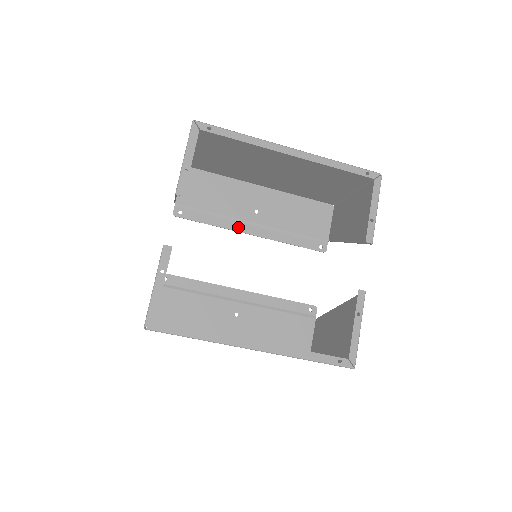
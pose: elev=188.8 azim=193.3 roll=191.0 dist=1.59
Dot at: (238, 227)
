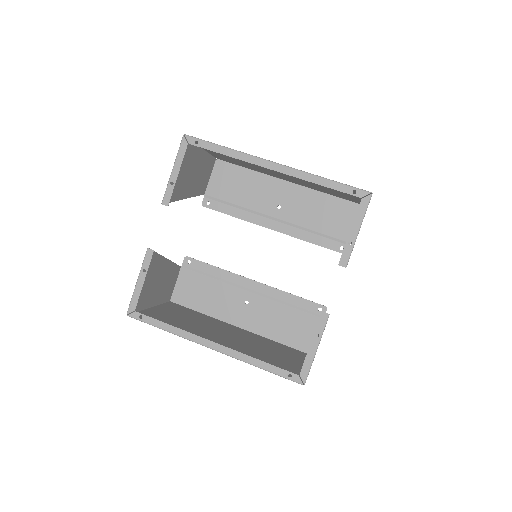
Dot at: (259, 221)
